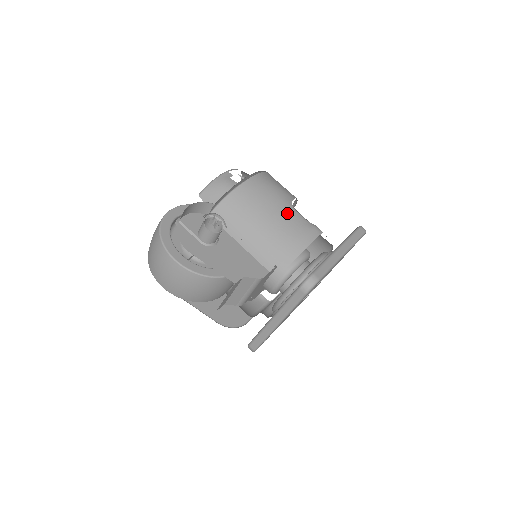
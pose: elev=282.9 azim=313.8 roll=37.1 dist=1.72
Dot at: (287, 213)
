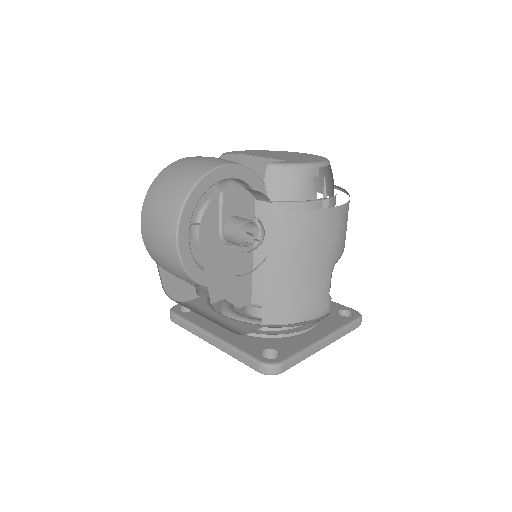
Dot at: (322, 274)
